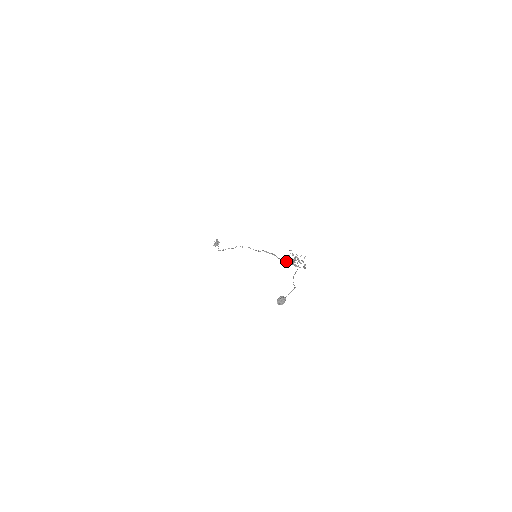
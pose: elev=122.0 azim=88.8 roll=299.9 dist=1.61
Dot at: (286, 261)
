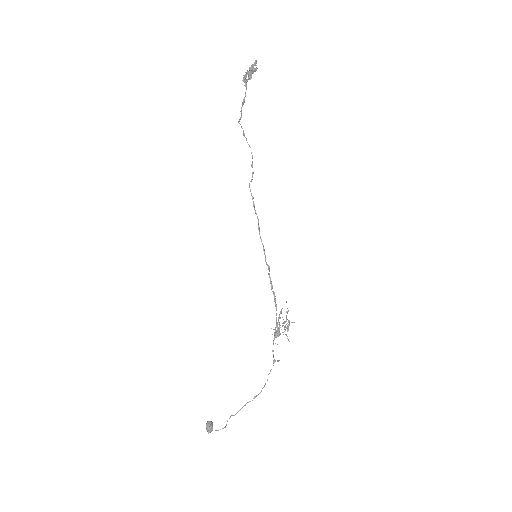
Dot at: occluded
